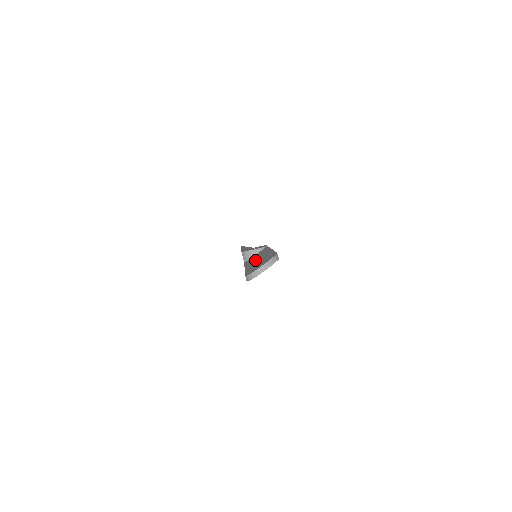
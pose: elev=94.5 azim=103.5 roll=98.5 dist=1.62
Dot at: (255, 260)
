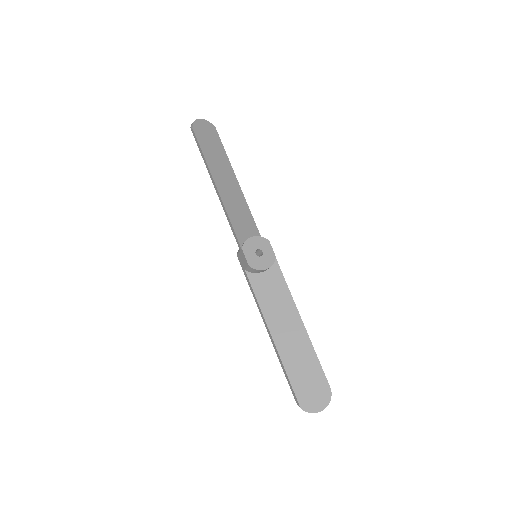
Dot at: occluded
